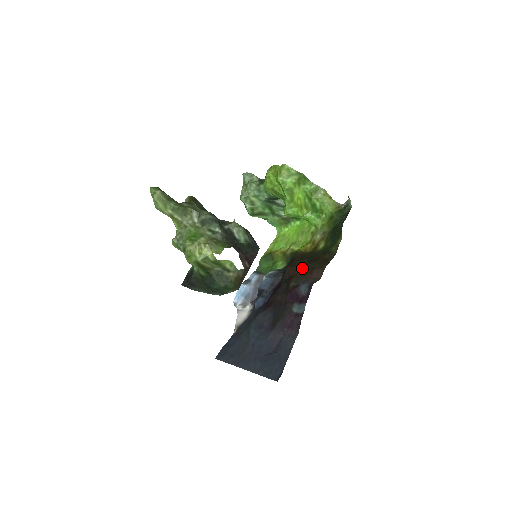
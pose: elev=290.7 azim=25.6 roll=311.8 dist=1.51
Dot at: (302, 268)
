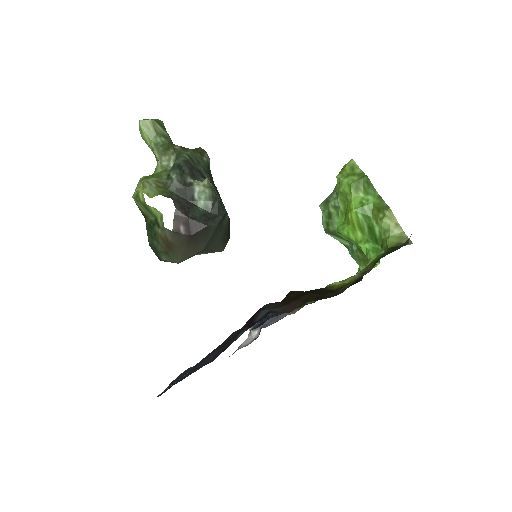
Dot at: (294, 296)
